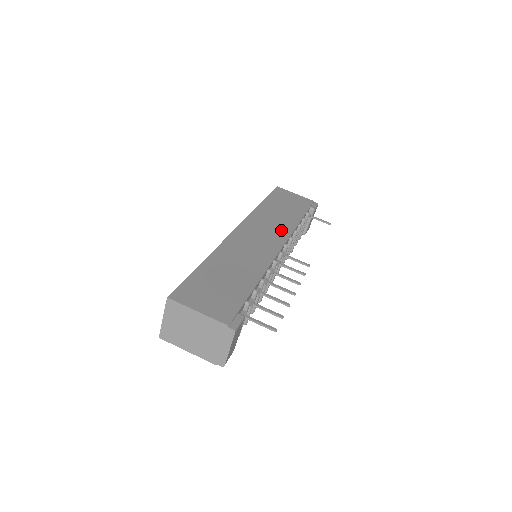
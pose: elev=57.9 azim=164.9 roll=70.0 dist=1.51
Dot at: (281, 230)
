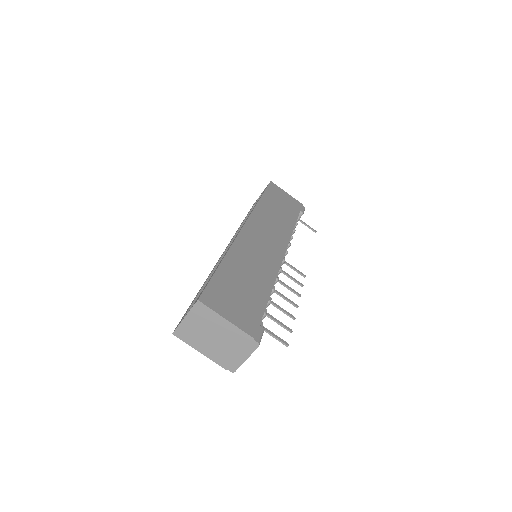
Dot at: (281, 234)
